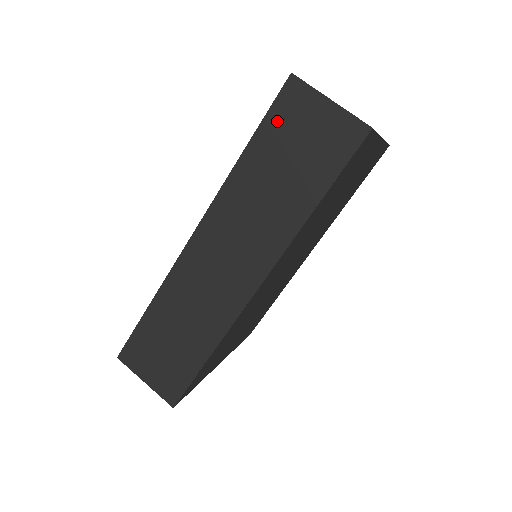
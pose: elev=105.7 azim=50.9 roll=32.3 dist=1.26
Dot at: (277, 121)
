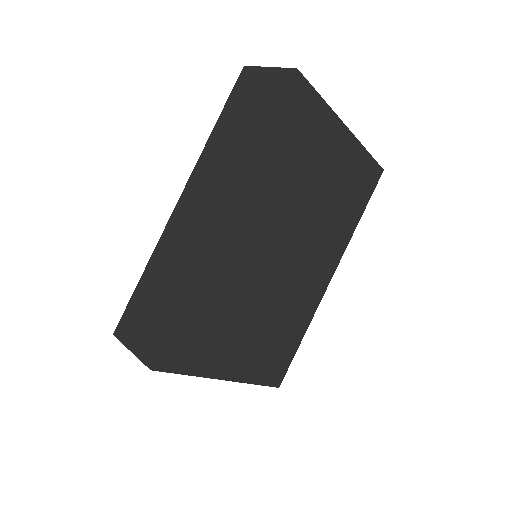
Dot at: (236, 97)
